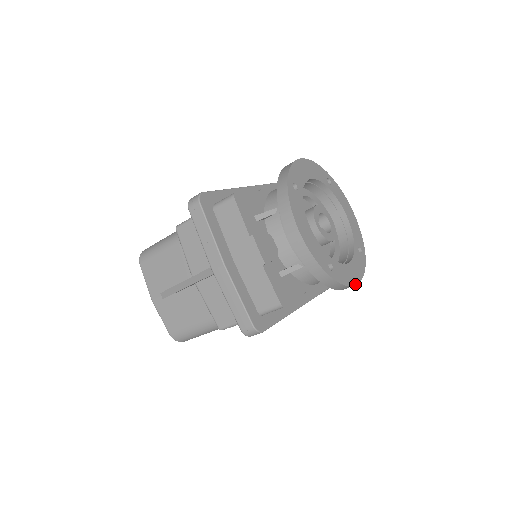
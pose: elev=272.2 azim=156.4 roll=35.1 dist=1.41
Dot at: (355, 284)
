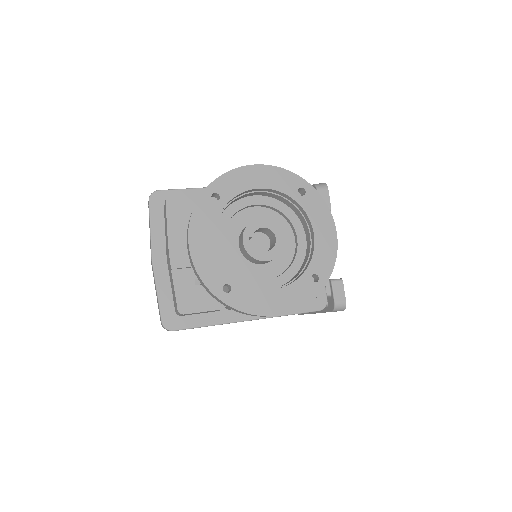
Dot at: (269, 315)
